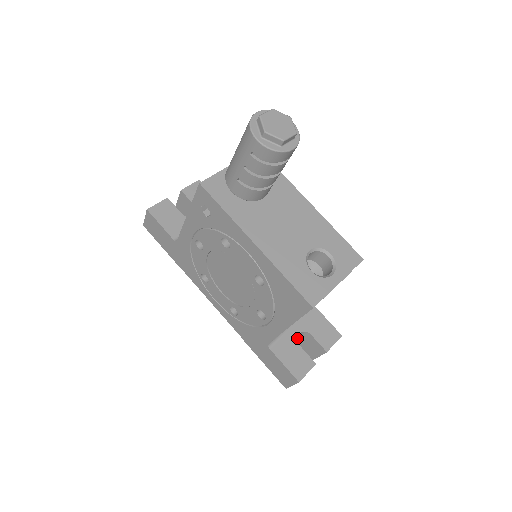
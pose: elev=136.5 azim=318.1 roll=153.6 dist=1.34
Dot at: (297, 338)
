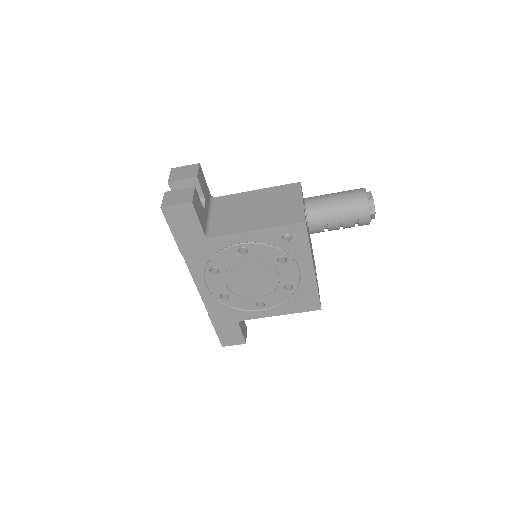
Dot at: occluded
